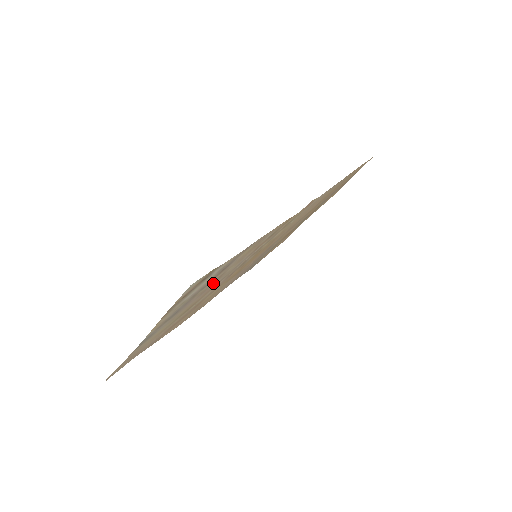
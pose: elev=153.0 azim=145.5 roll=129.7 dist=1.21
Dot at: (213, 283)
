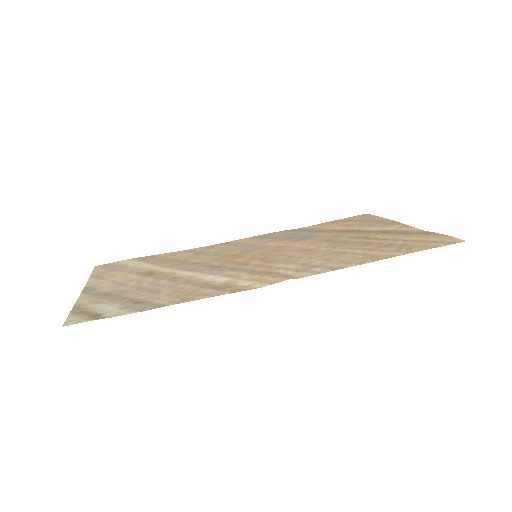
Dot at: (152, 288)
